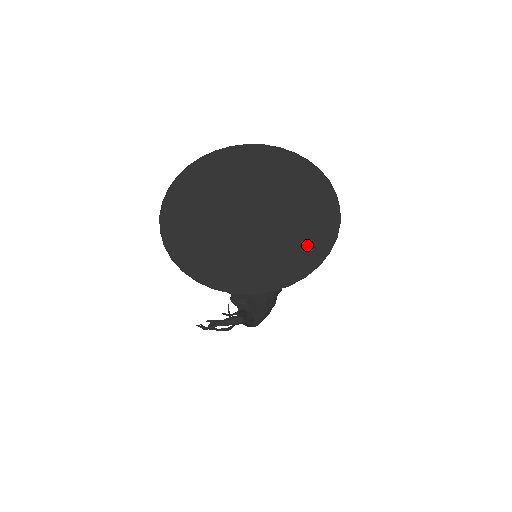
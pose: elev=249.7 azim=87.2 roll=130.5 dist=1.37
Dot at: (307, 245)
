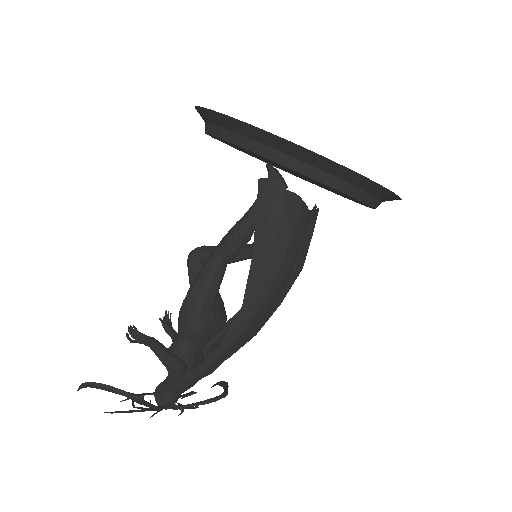
Dot at: occluded
